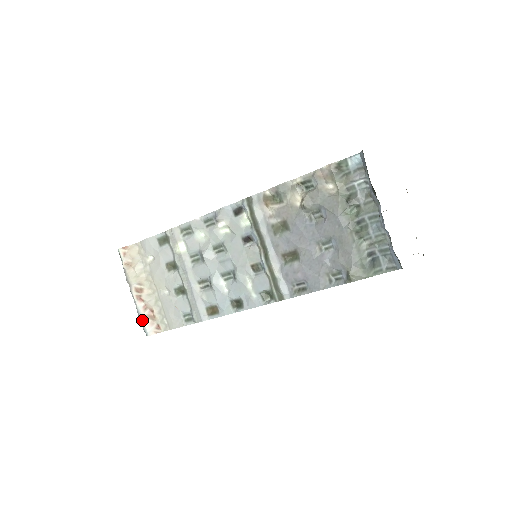
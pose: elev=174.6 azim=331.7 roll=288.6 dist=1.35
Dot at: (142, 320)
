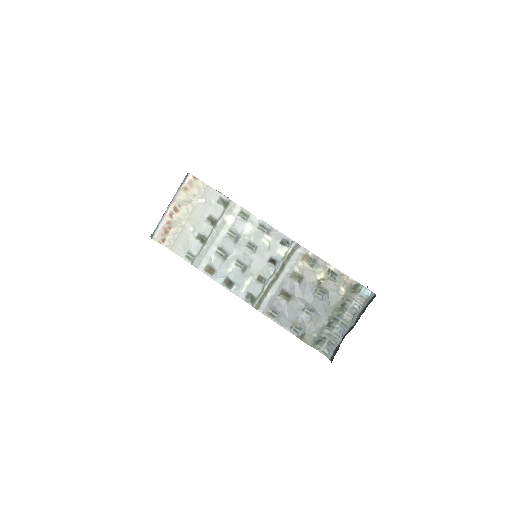
Dot at: (159, 227)
